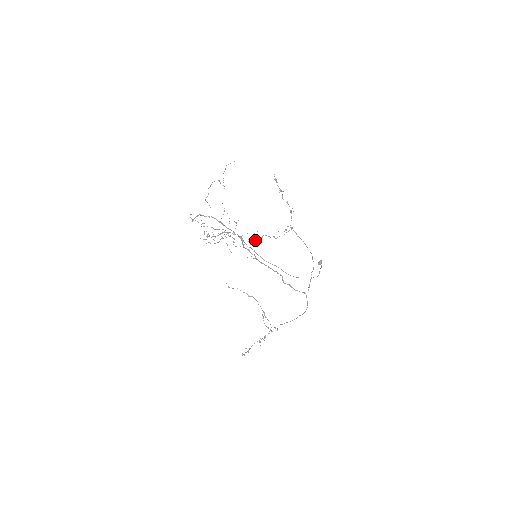
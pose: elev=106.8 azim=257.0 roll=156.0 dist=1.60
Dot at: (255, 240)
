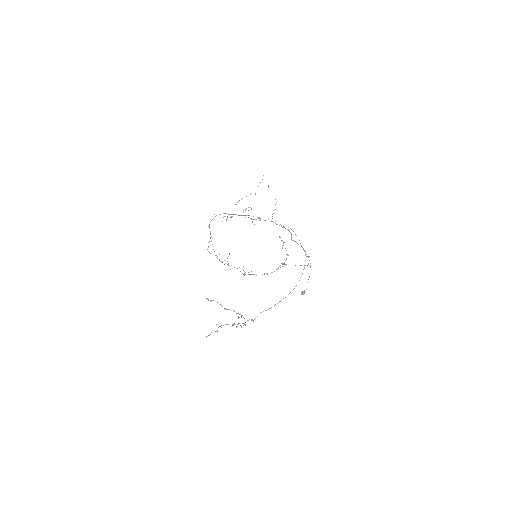
Dot at: occluded
